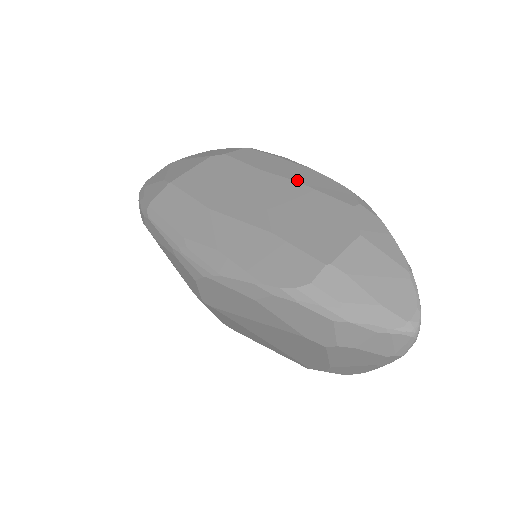
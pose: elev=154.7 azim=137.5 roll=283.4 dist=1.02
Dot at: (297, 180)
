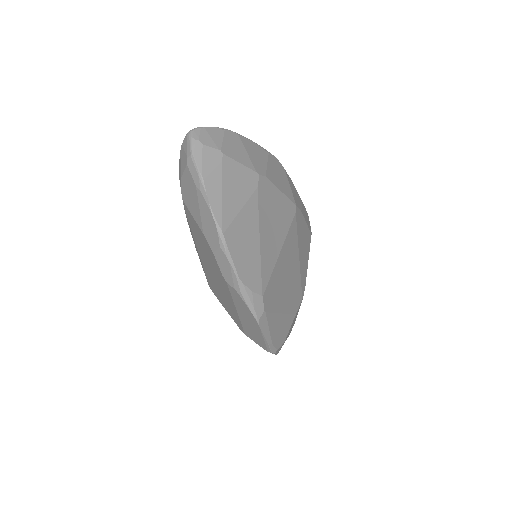
Dot at: occluded
